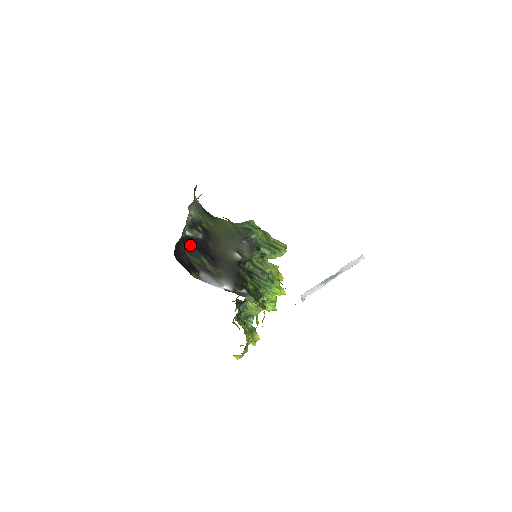
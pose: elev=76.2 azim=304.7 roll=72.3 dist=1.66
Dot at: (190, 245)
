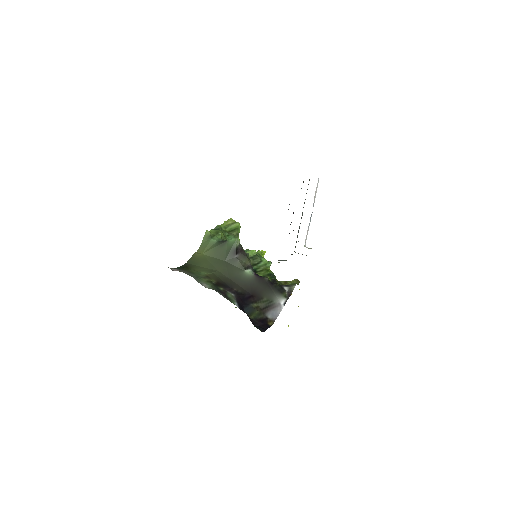
Dot at: (243, 310)
